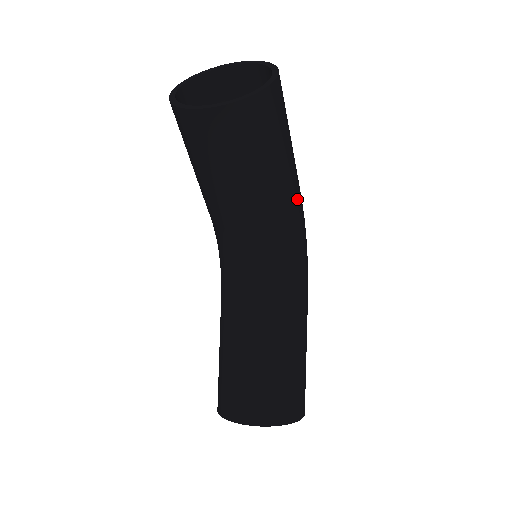
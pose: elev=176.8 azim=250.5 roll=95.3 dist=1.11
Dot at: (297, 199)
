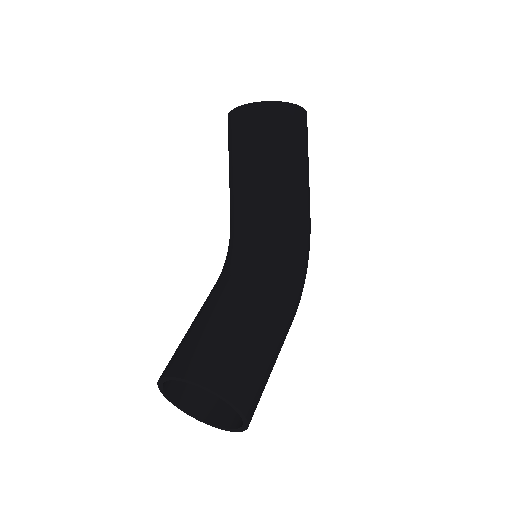
Dot at: (302, 208)
